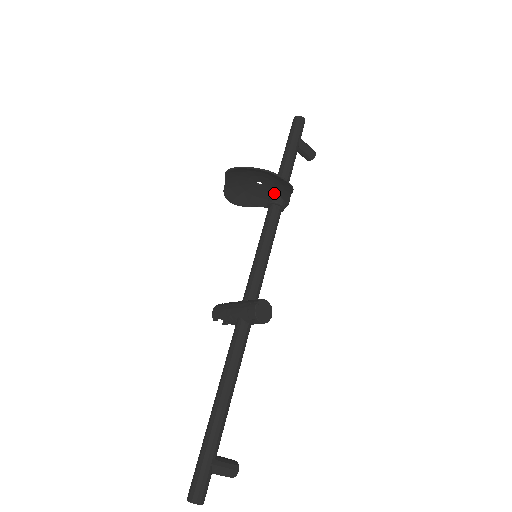
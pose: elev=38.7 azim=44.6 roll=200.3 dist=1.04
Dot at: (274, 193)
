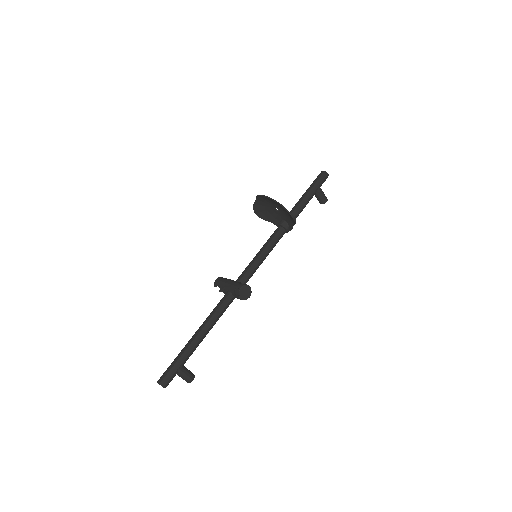
Dot at: (285, 219)
